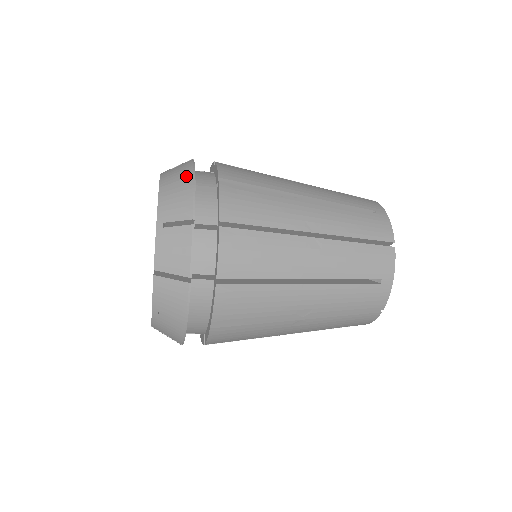
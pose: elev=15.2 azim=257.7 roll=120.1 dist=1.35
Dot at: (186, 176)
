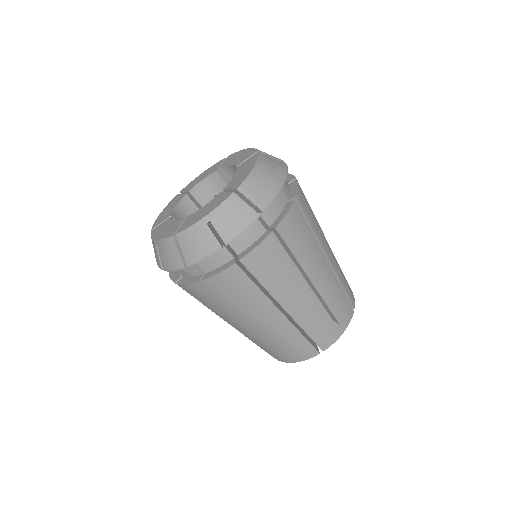
Dot at: (279, 159)
